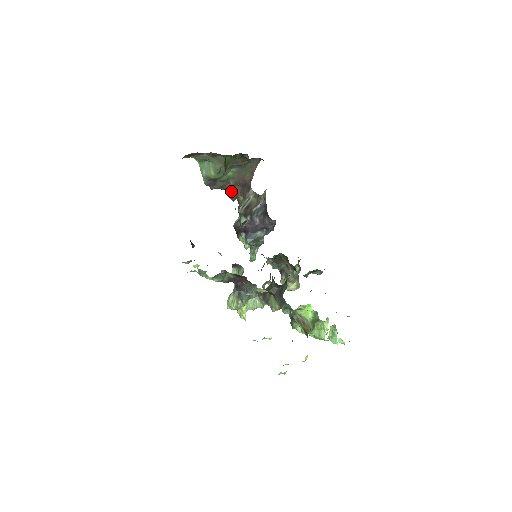
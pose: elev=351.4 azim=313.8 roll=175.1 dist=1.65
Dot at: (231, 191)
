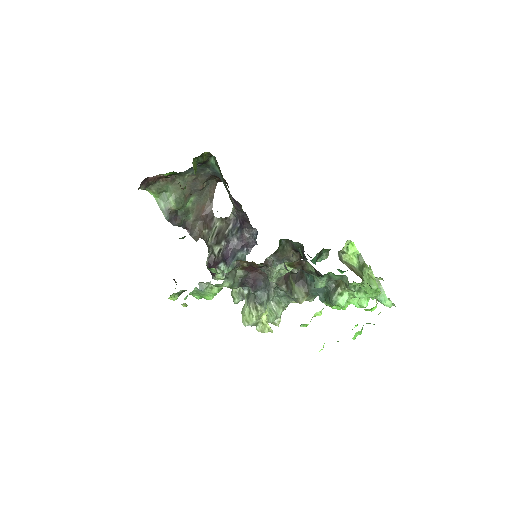
Dot at: (192, 229)
